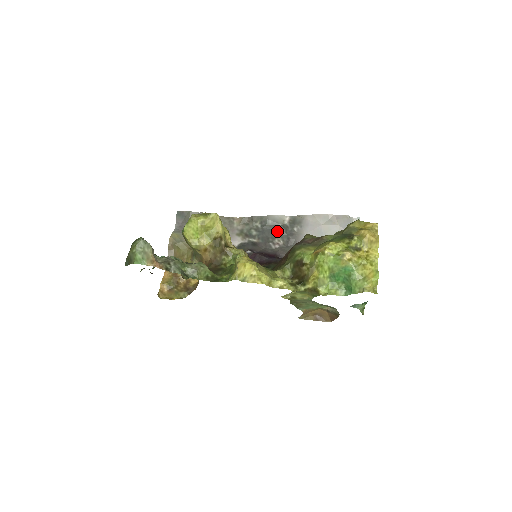
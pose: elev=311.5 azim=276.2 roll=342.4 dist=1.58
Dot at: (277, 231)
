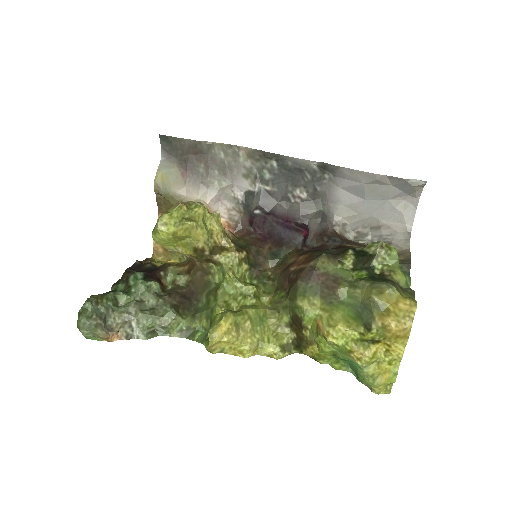
Dot at: (299, 177)
